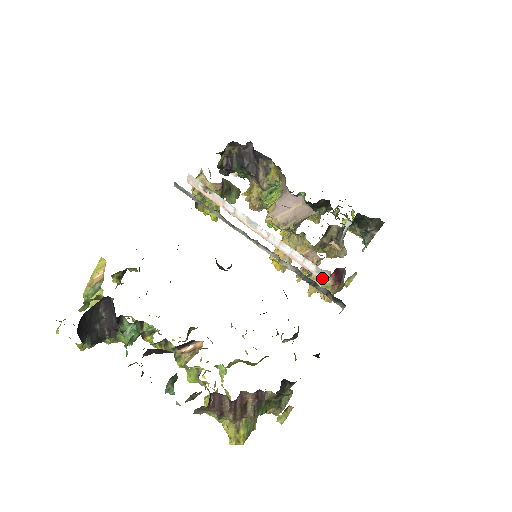
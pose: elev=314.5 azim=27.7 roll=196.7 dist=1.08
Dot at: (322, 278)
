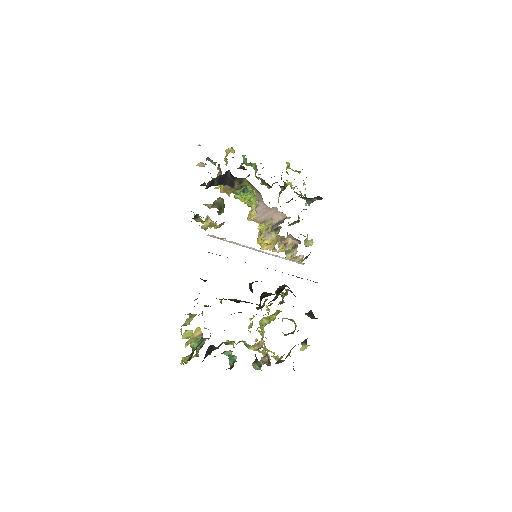
Dot at: (302, 264)
